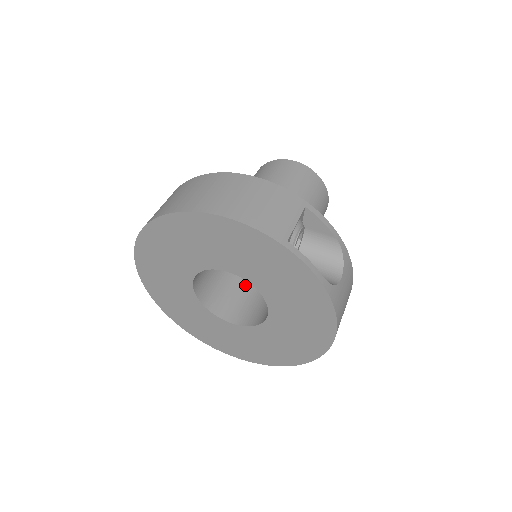
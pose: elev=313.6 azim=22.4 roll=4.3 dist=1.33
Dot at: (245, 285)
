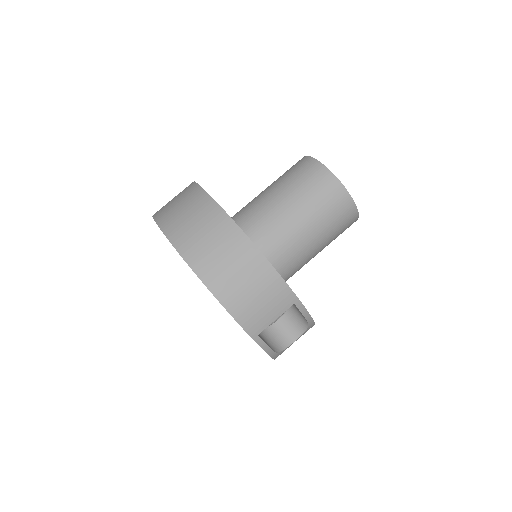
Dot at: occluded
